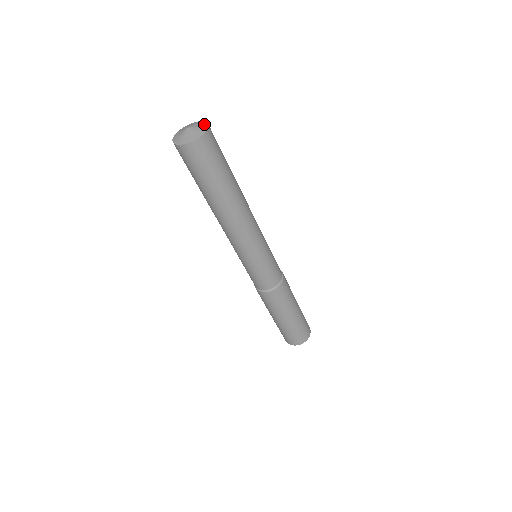
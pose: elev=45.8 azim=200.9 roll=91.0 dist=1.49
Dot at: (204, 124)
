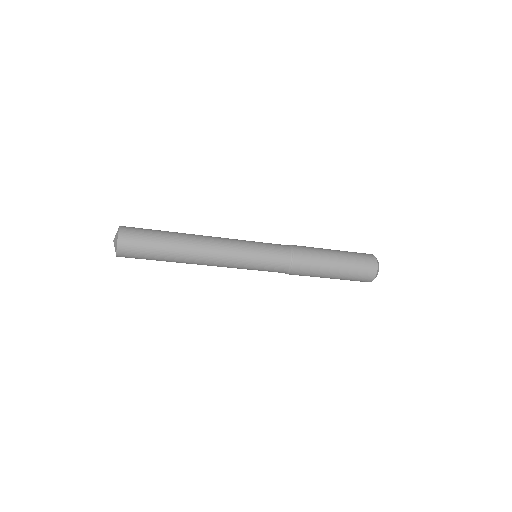
Dot at: (117, 235)
